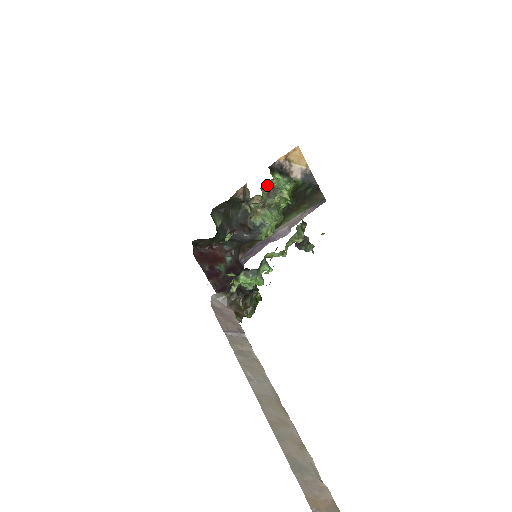
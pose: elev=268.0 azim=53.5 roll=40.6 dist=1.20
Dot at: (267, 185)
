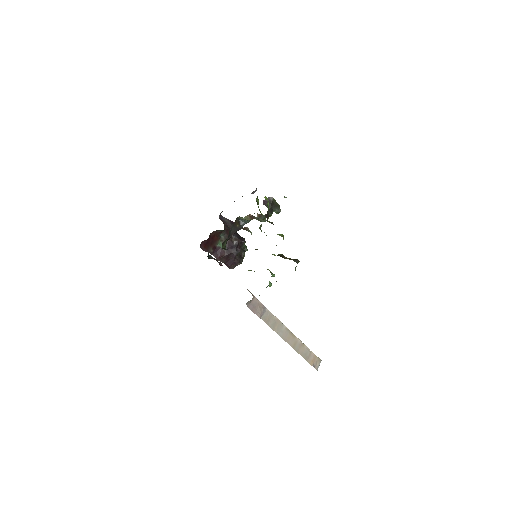
Dot at: occluded
